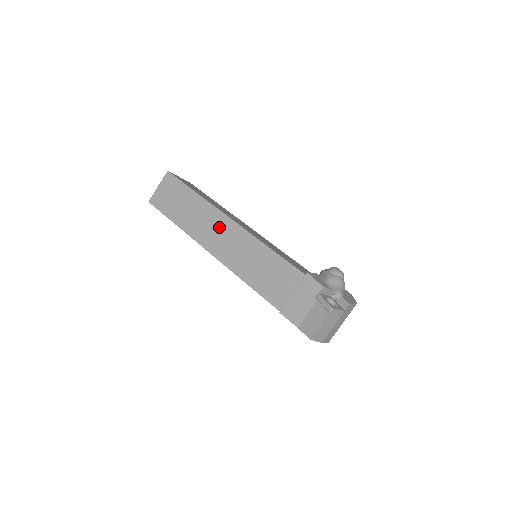
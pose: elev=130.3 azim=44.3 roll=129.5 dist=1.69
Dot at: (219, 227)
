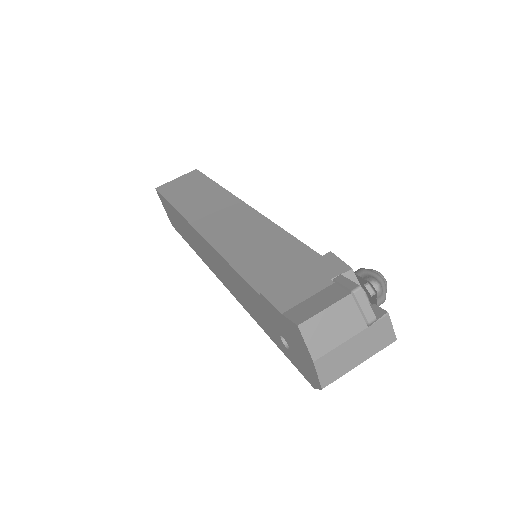
Dot at: (225, 209)
